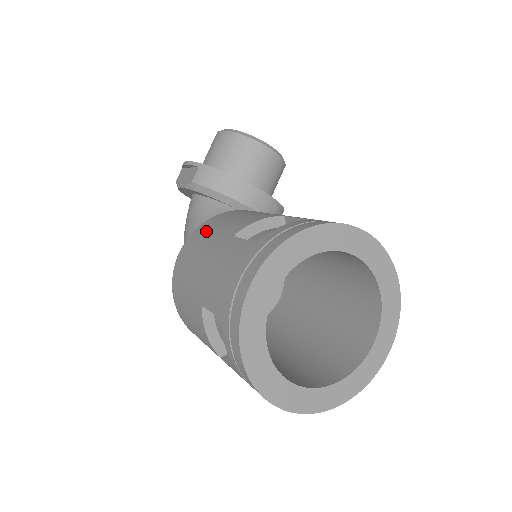
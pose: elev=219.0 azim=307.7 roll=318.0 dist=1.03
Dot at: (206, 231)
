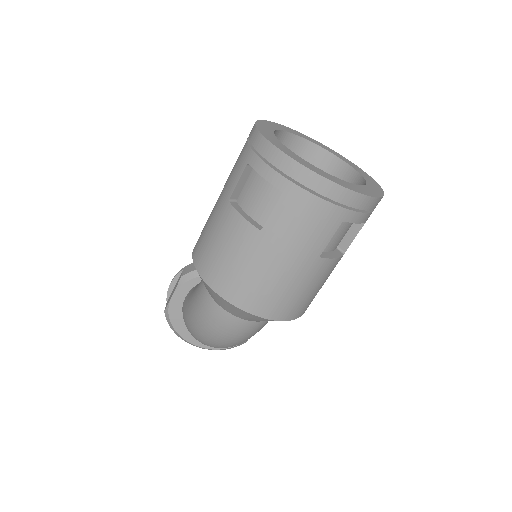
Dot at: occluded
